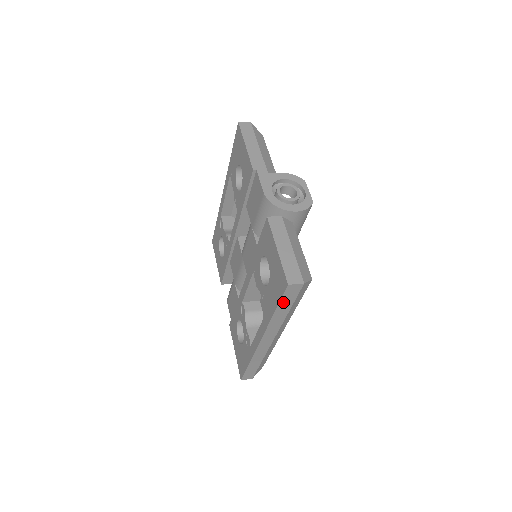
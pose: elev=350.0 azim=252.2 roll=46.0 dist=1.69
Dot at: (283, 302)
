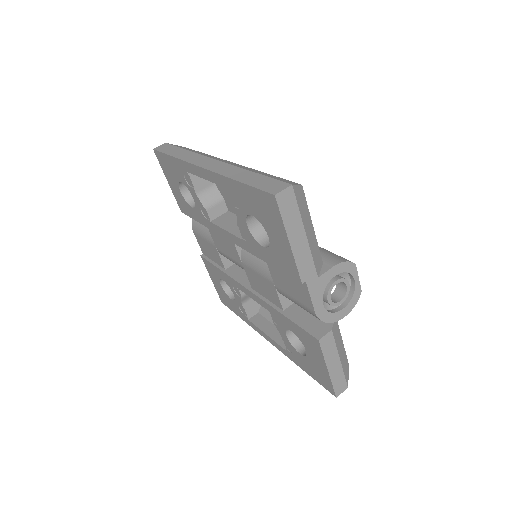
Dot at: occluded
